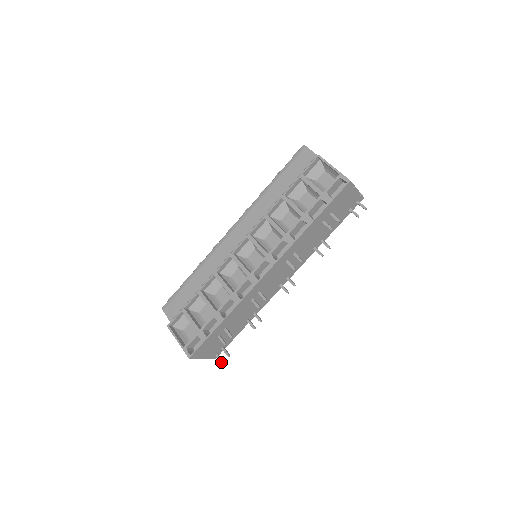
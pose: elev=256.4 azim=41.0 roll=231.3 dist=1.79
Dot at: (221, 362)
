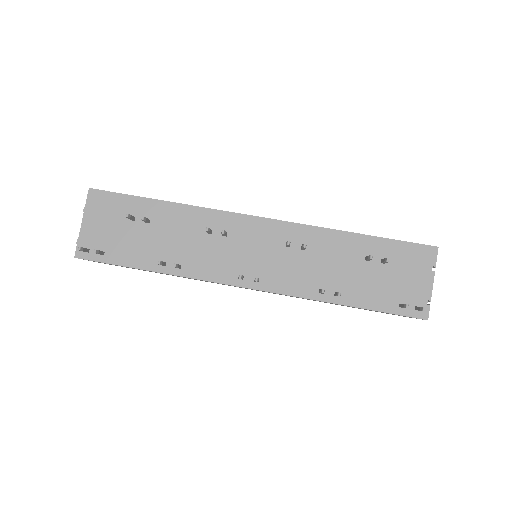
Dot at: occluded
